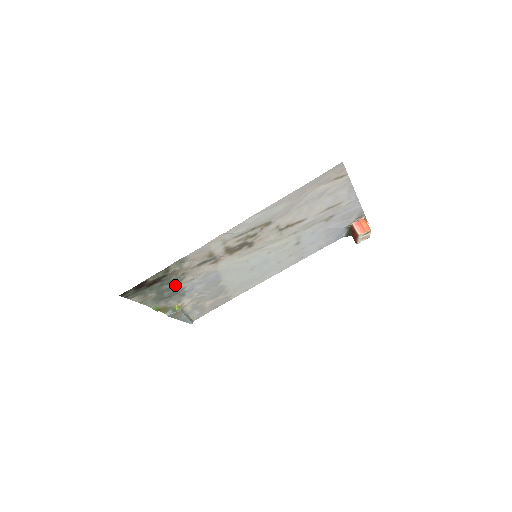
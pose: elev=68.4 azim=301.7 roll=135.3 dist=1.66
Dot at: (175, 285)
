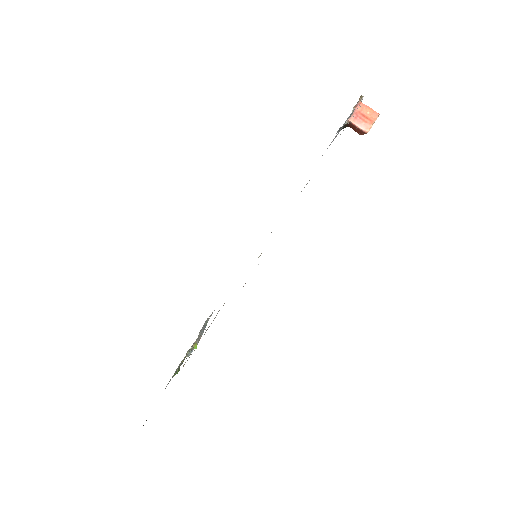
Dot at: occluded
